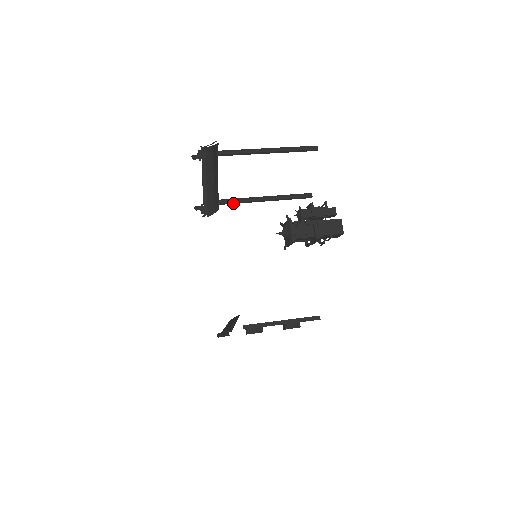
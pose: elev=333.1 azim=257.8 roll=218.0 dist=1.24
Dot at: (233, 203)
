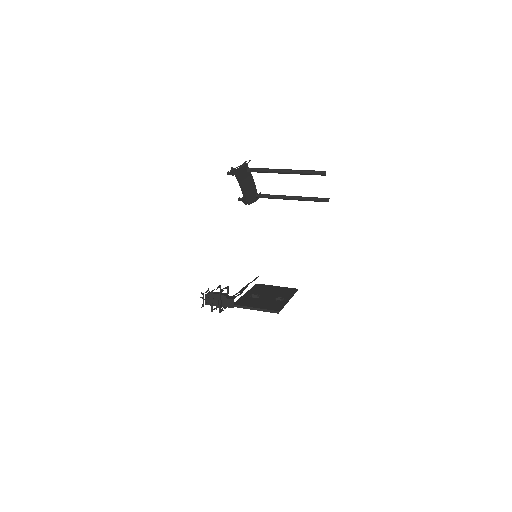
Dot at: occluded
